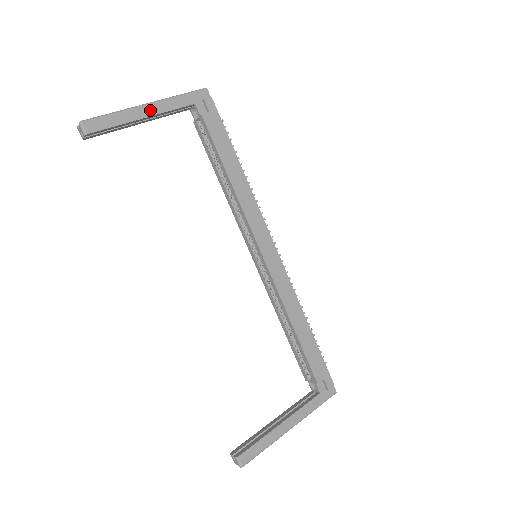
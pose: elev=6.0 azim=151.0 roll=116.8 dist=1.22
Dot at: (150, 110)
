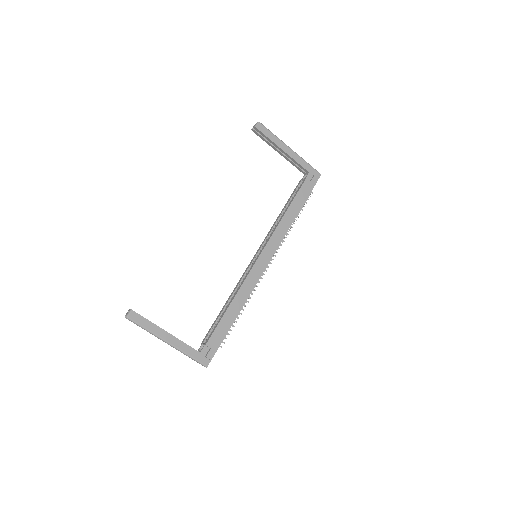
Dot at: (289, 151)
